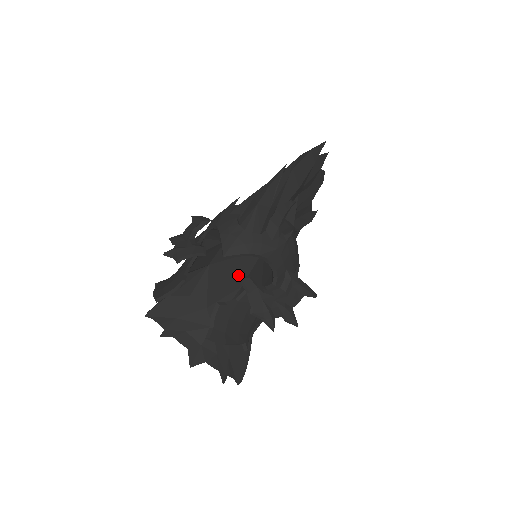
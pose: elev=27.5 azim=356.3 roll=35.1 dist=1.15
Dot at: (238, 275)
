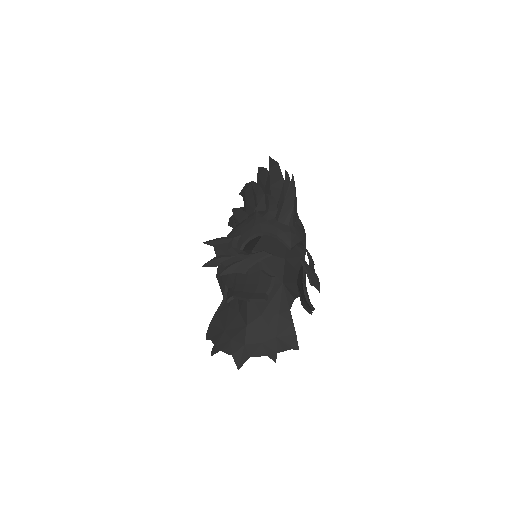
Dot at: occluded
